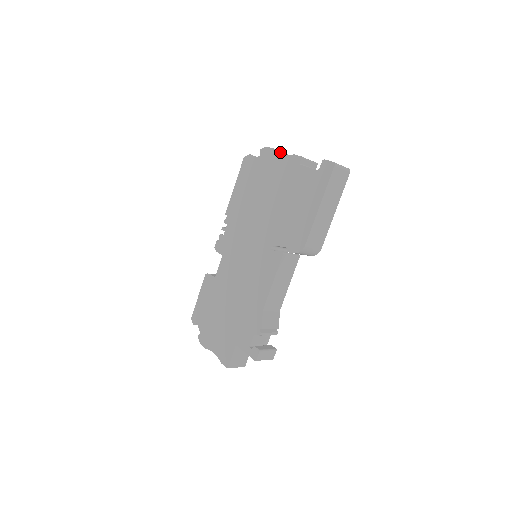
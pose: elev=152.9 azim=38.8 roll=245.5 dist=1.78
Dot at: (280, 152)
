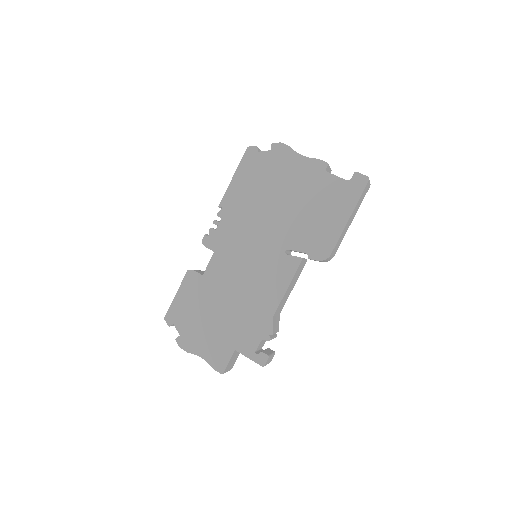
Dot at: occluded
